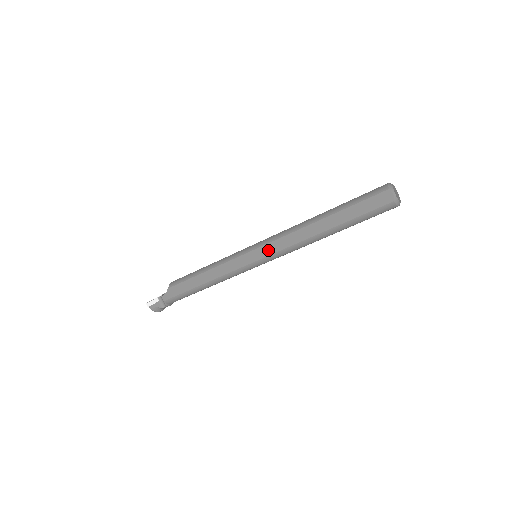
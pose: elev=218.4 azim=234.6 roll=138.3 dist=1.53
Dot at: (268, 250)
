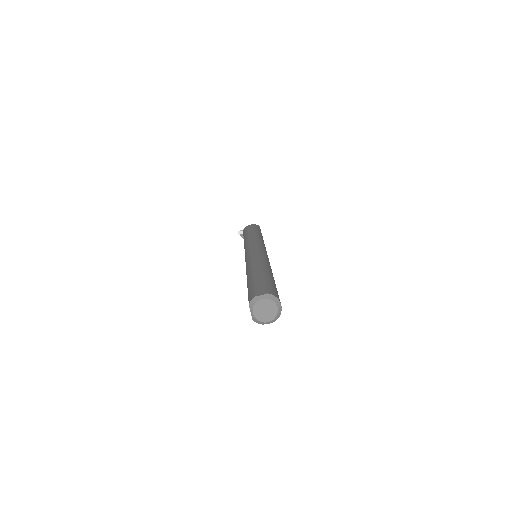
Dot at: occluded
